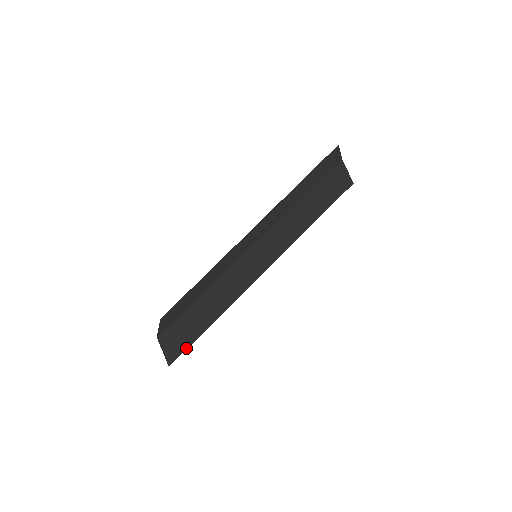
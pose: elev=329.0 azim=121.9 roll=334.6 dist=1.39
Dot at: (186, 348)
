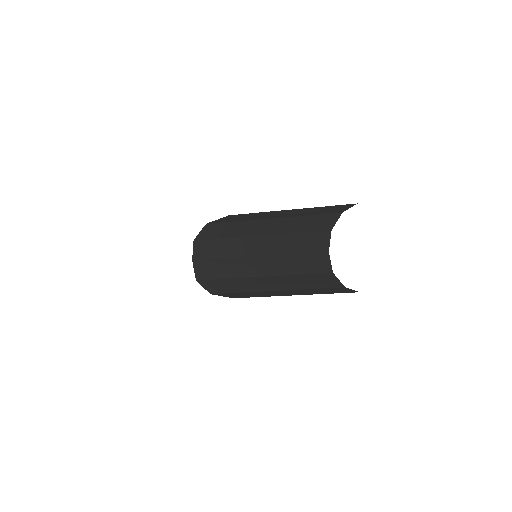
Dot at: occluded
